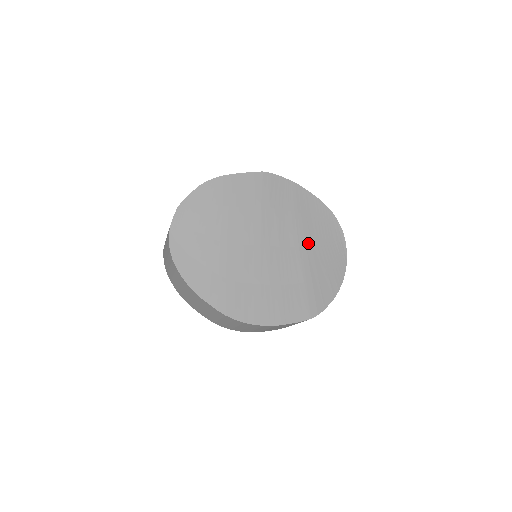
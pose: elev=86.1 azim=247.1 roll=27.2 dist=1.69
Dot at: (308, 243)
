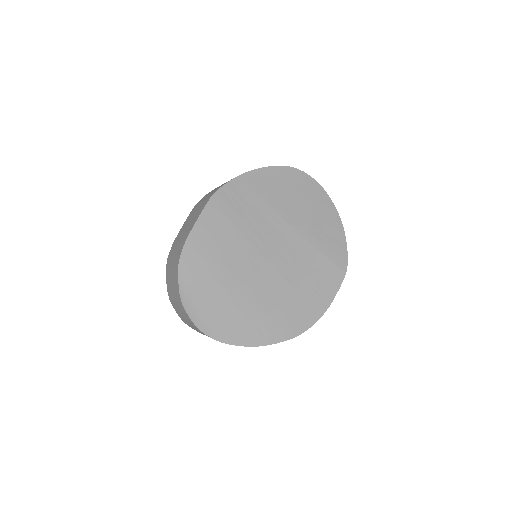
Dot at: (295, 217)
